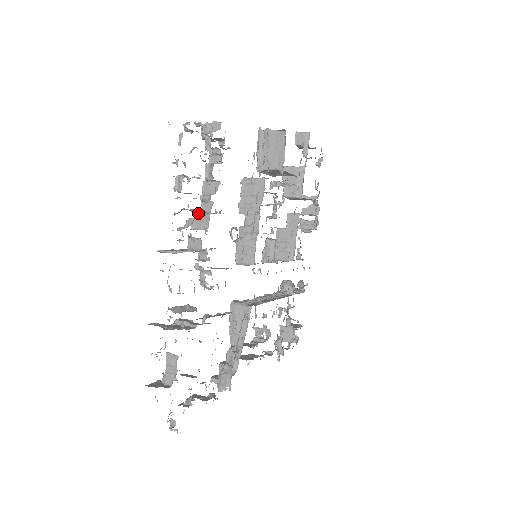
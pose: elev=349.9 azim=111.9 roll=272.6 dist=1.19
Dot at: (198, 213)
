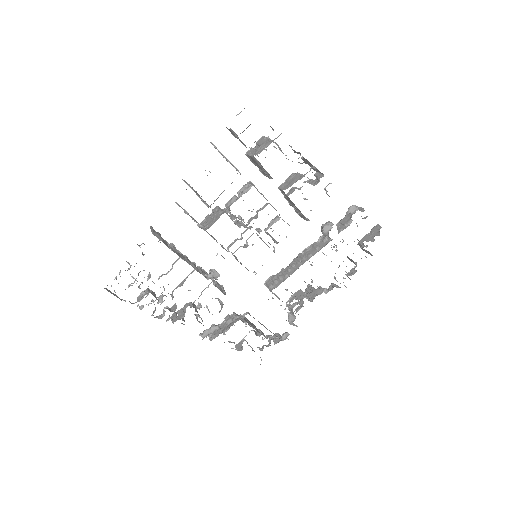
Dot at: (172, 293)
